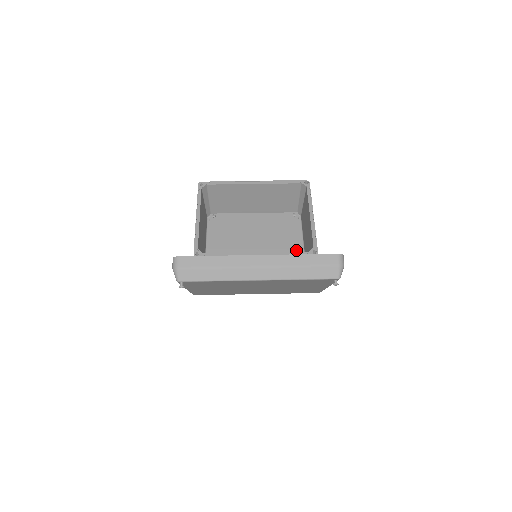
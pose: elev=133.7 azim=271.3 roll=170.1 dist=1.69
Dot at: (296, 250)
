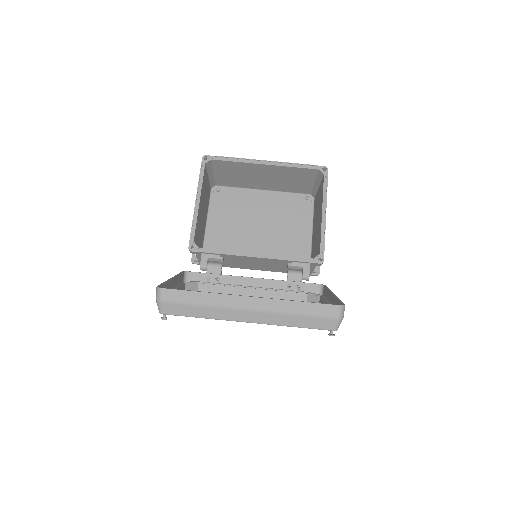
Dot at: (303, 242)
